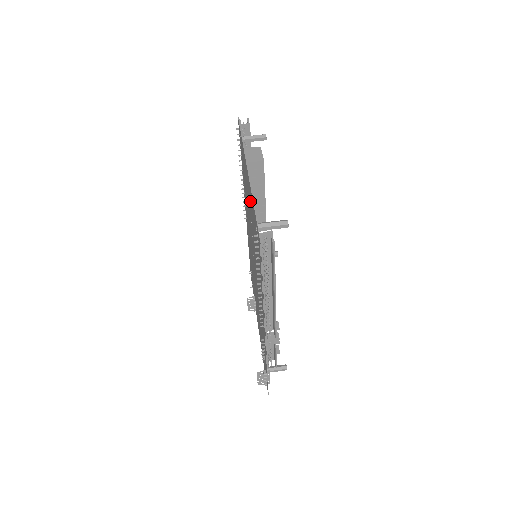
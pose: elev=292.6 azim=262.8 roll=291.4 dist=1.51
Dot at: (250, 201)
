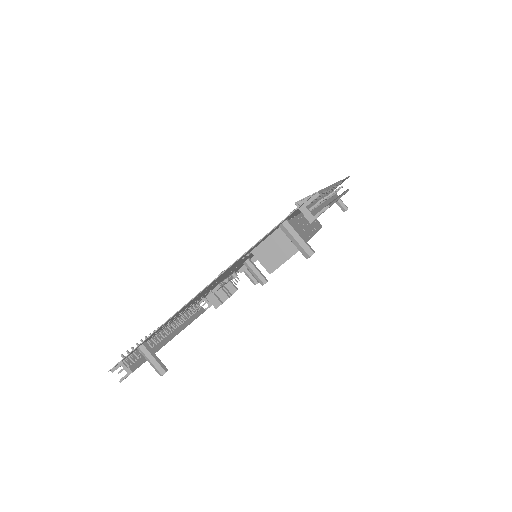
Dot at: occluded
